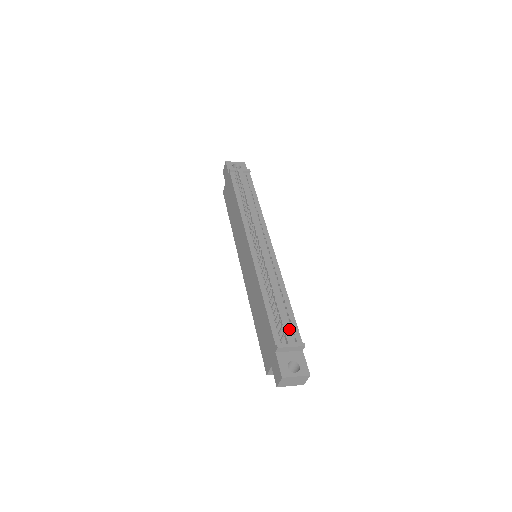
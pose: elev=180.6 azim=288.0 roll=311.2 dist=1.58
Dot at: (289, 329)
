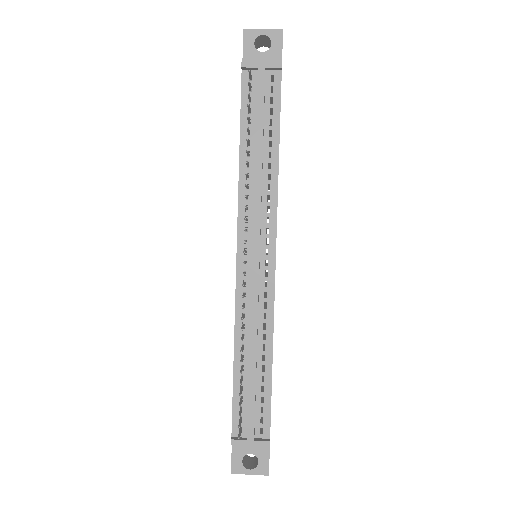
Dot at: (257, 414)
